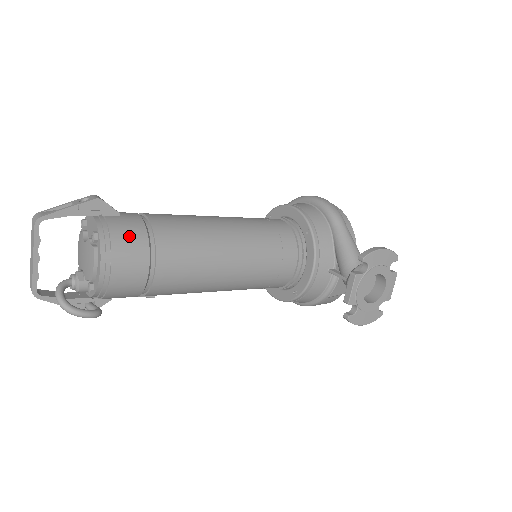
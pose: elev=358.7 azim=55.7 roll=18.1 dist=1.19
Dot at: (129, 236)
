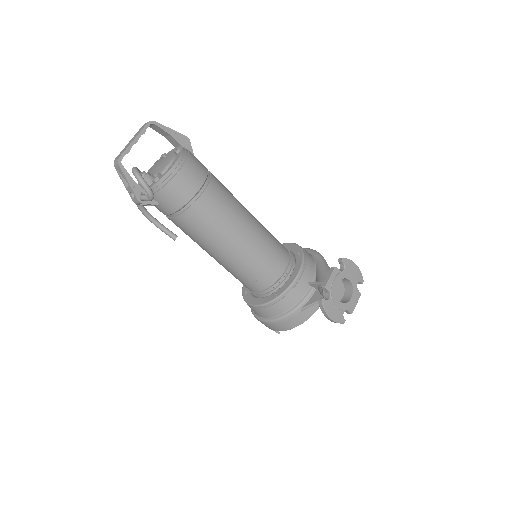
Dot at: (199, 162)
